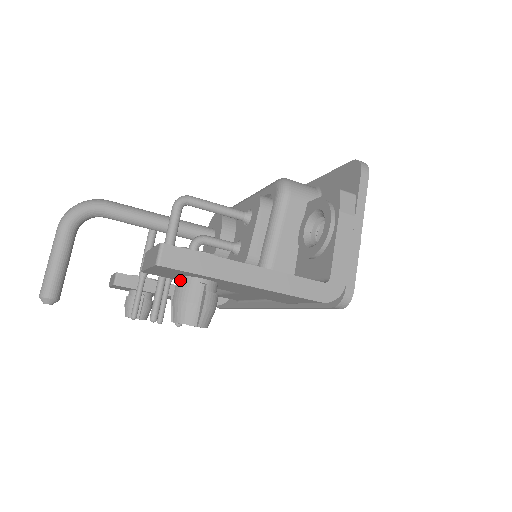
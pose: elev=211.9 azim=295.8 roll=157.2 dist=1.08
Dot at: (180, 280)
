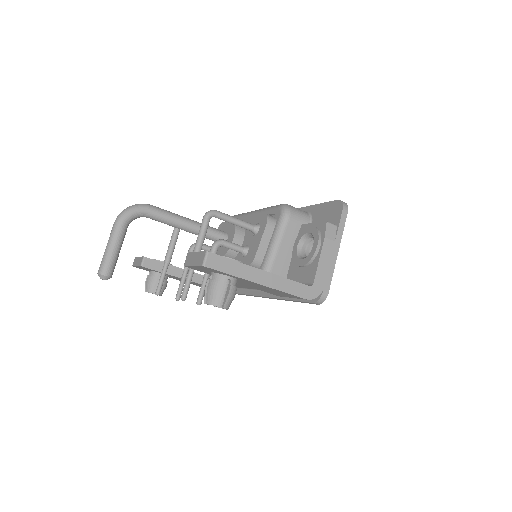
Dot at: (213, 275)
